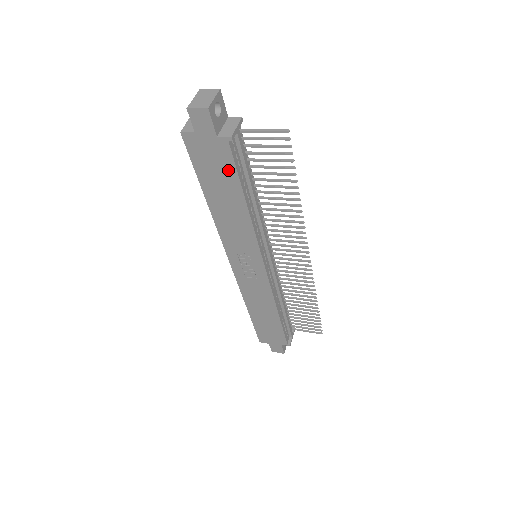
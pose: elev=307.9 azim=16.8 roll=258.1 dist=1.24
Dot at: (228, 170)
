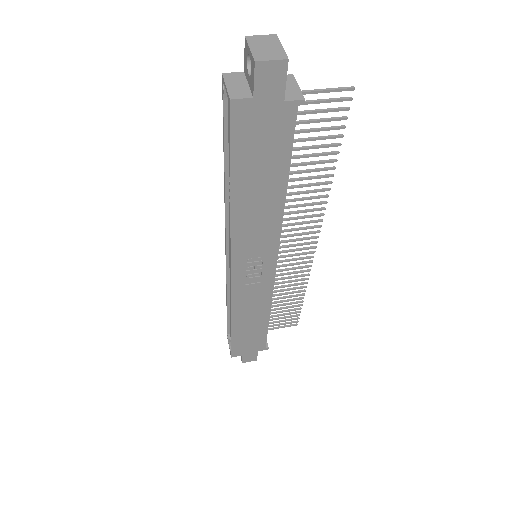
Dot at: (280, 148)
